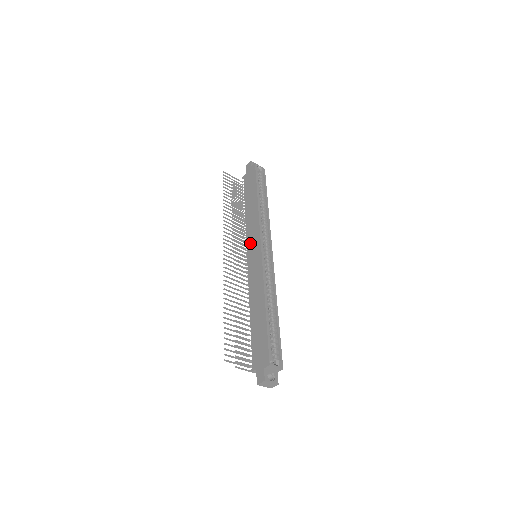
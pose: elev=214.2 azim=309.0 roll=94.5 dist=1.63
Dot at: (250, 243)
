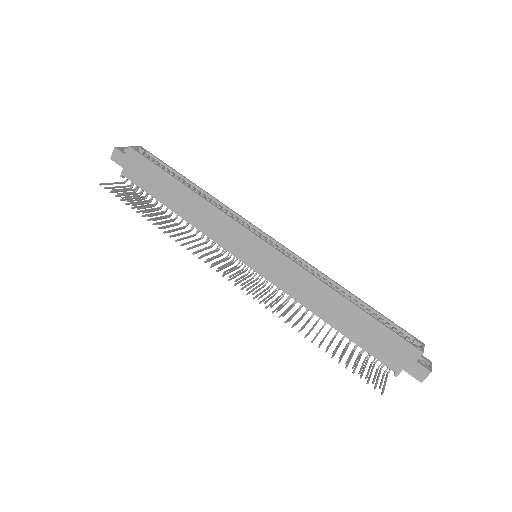
Dot at: (235, 247)
